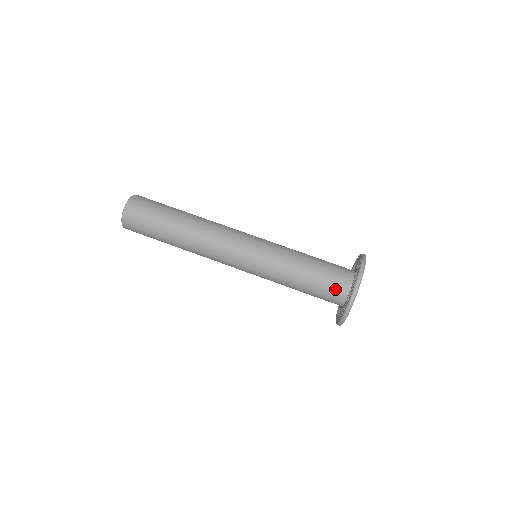
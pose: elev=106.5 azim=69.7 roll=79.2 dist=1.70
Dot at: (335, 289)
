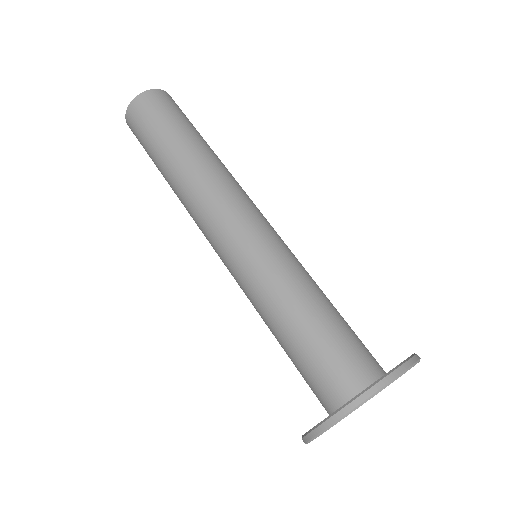
Dot at: (316, 390)
